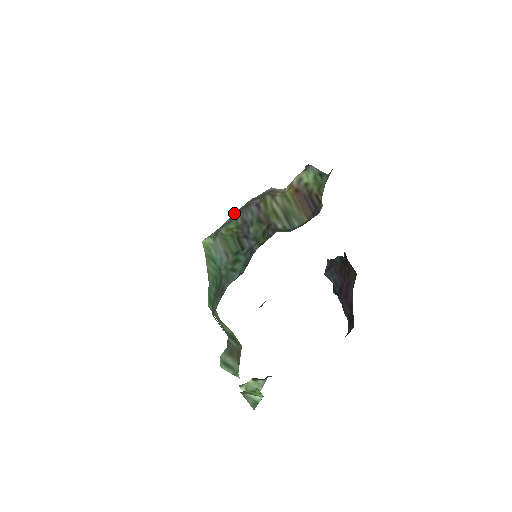
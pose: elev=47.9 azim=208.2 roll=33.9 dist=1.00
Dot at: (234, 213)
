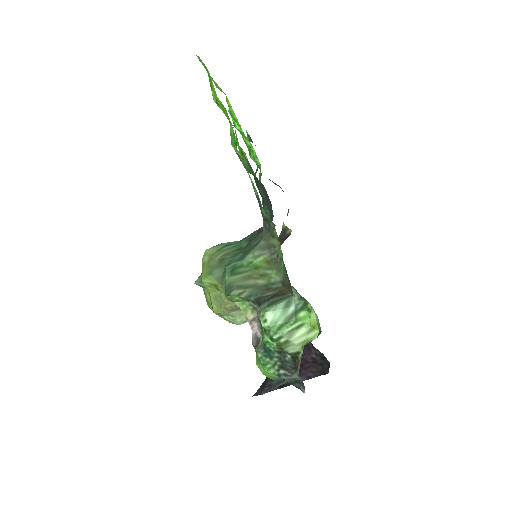
Dot at: occluded
